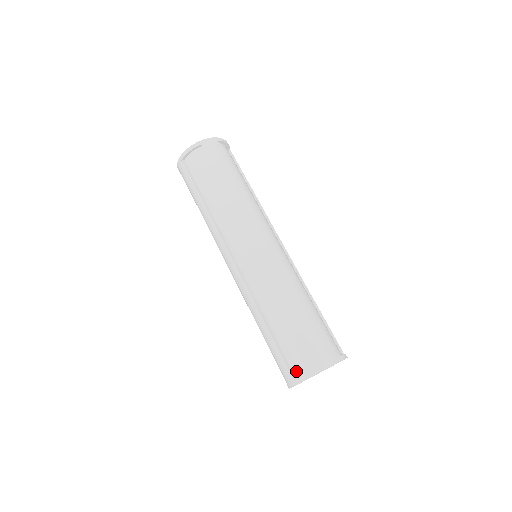
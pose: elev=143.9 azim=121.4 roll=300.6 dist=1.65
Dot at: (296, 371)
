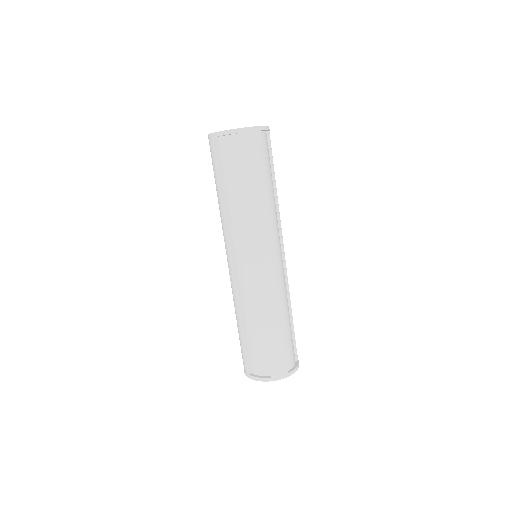
Dot at: (253, 369)
